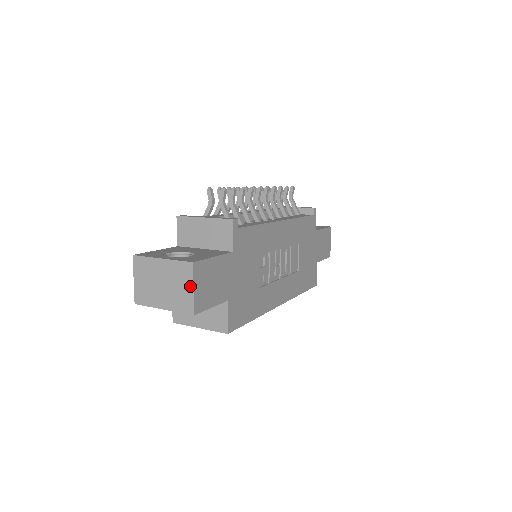
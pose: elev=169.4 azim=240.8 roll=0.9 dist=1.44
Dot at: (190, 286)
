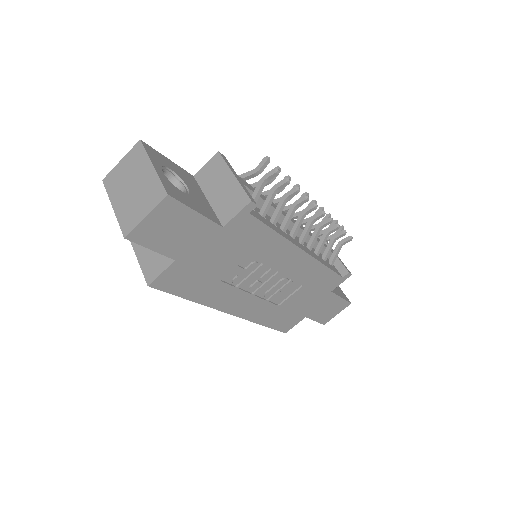
Dot at: (146, 211)
